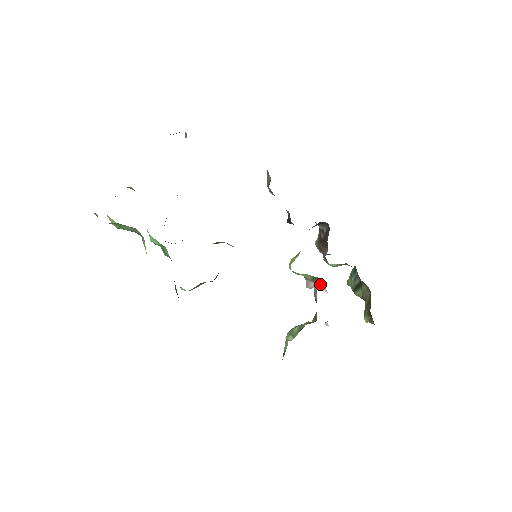
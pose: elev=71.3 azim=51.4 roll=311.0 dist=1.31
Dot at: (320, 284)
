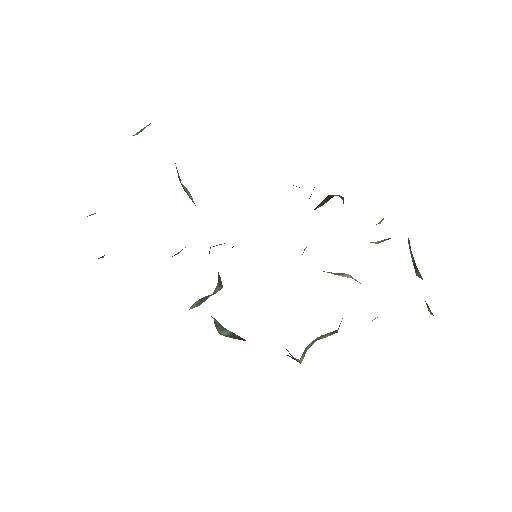
Dot at: (349, 275)
